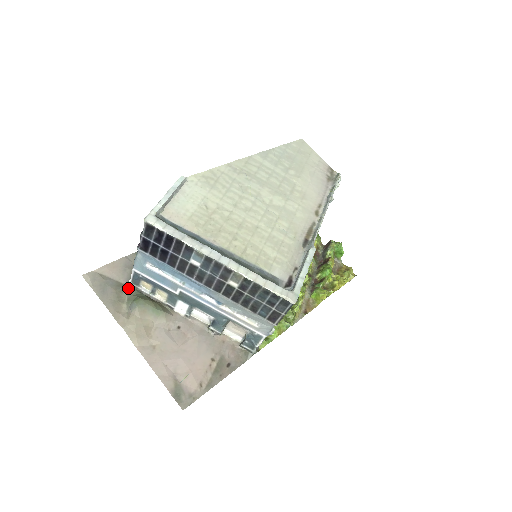
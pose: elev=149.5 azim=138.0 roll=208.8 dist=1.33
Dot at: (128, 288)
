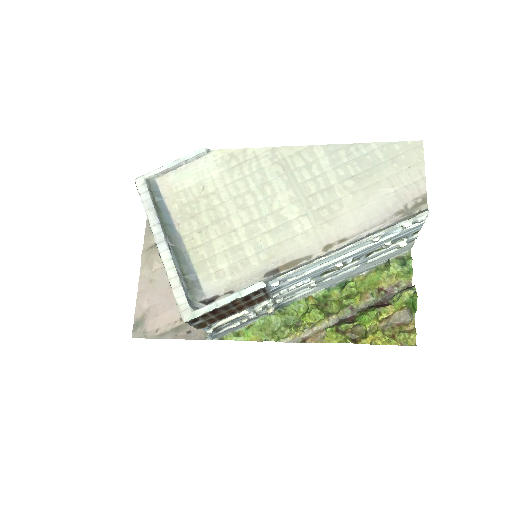
Dot at: occluded
